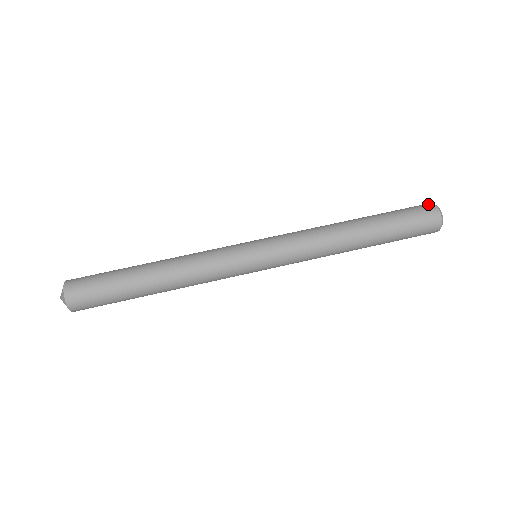
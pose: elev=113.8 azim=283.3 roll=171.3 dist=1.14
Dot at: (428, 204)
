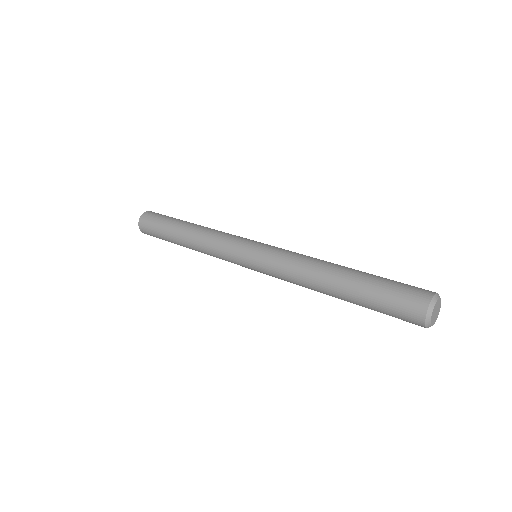
Dot at: occluded
